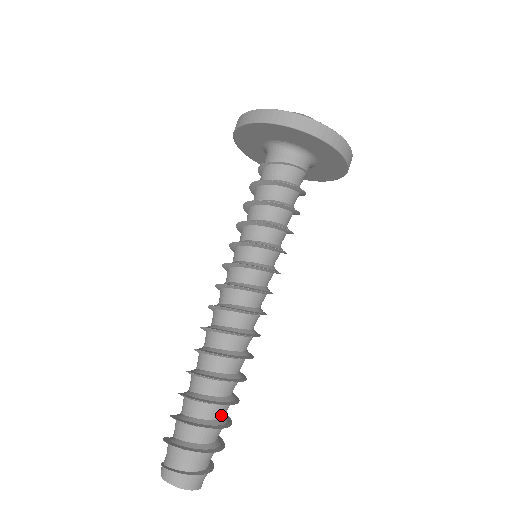
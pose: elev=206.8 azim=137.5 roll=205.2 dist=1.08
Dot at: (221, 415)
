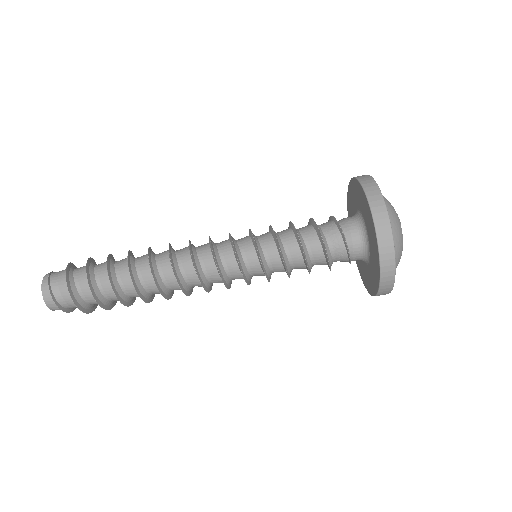
Dot at: occluded
